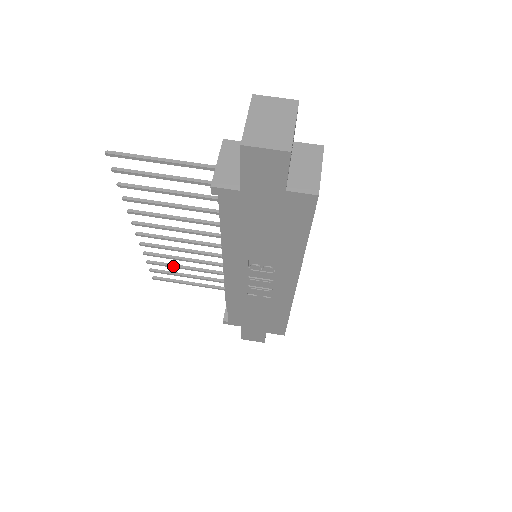
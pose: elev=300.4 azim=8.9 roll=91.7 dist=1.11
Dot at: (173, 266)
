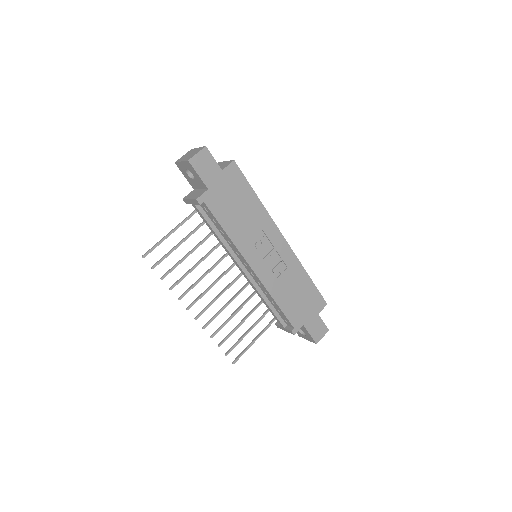
Dot at: (233, 331)
